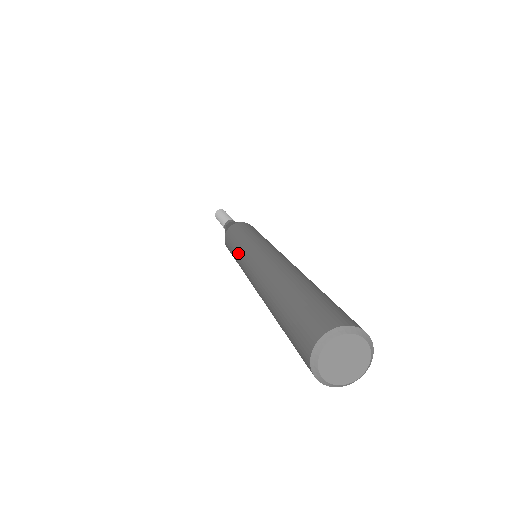
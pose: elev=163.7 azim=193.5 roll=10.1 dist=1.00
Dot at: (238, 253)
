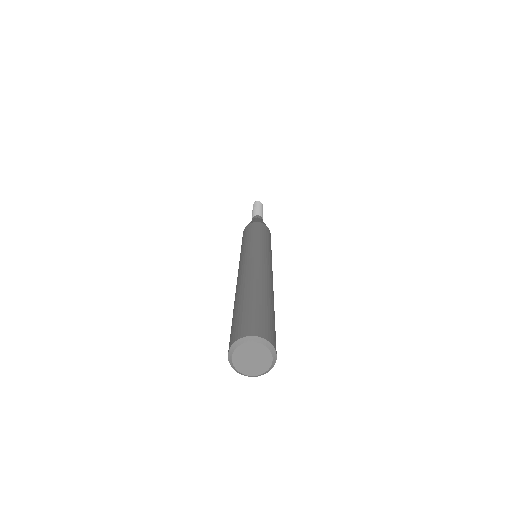
Dot at: (241, 252)
